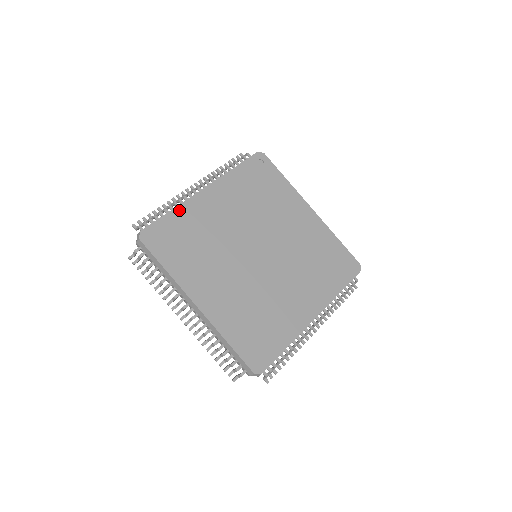
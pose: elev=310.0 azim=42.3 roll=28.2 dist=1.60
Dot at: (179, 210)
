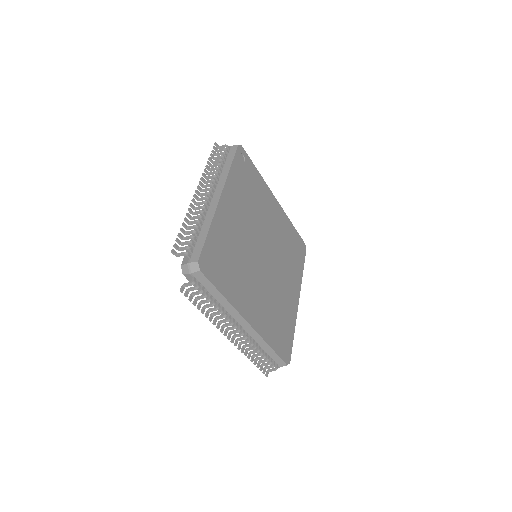
Dot at: (214, 227)
